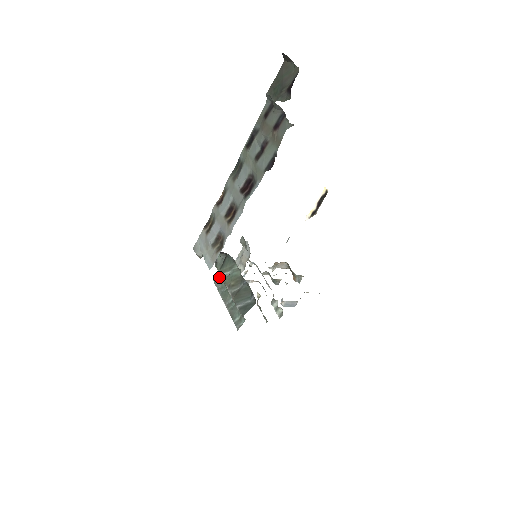
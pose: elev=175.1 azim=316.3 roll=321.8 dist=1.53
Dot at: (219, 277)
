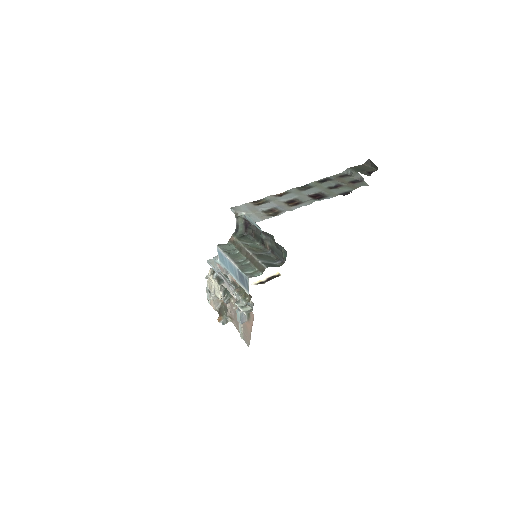
Dot at: (228, 245)
